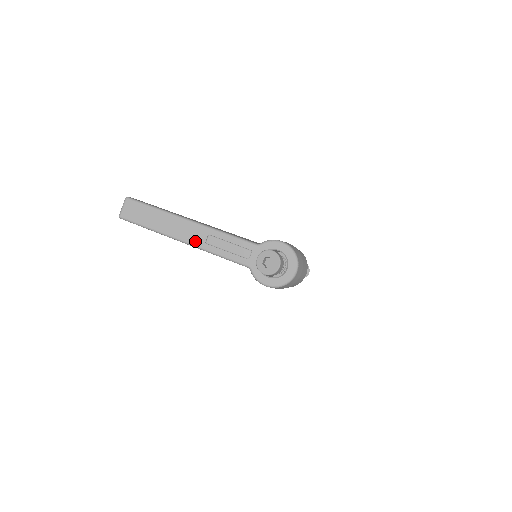
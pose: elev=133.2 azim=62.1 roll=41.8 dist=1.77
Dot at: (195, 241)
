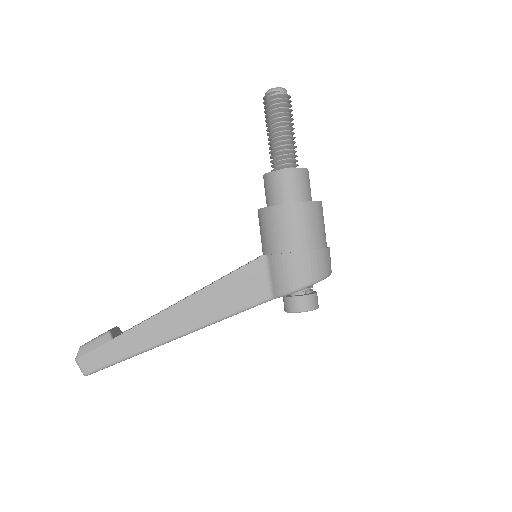
Dot at: occluded
